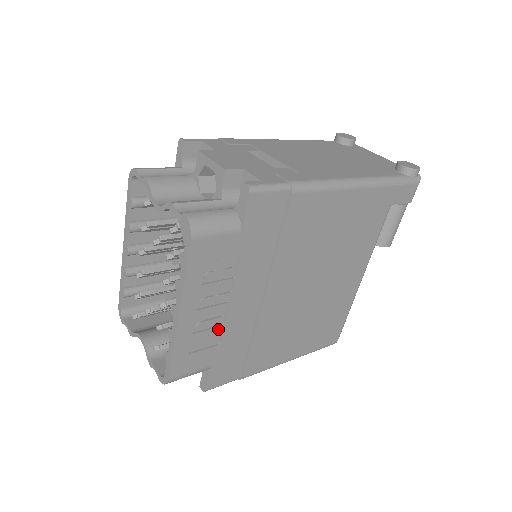
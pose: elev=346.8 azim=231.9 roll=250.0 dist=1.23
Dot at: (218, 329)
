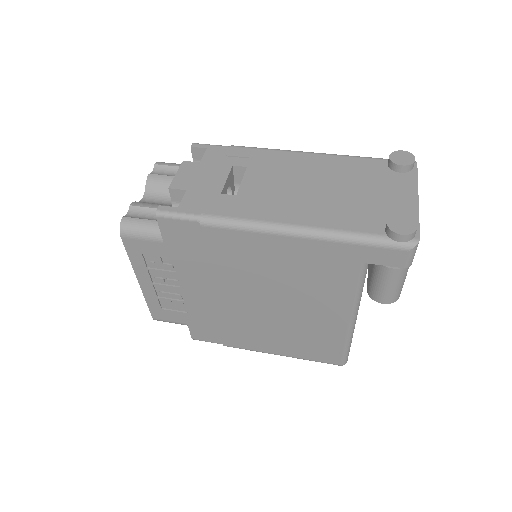
Dot at: (180, 302)
